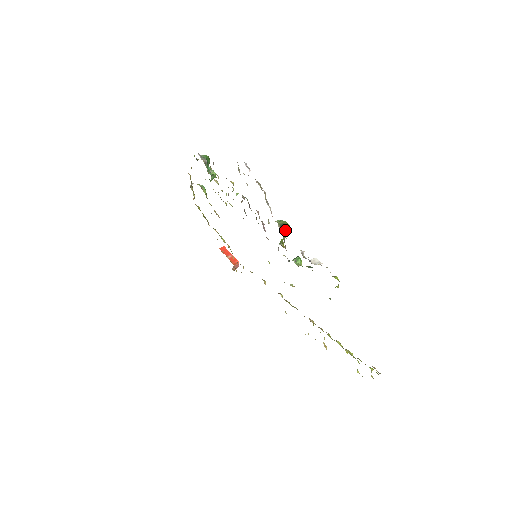
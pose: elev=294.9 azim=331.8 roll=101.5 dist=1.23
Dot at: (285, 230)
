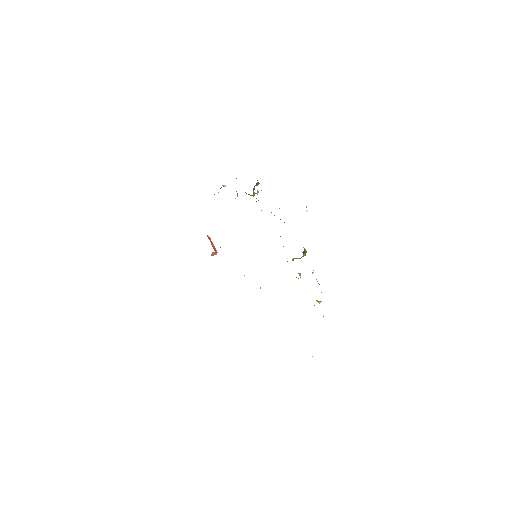
Dot at: (303, 255)
